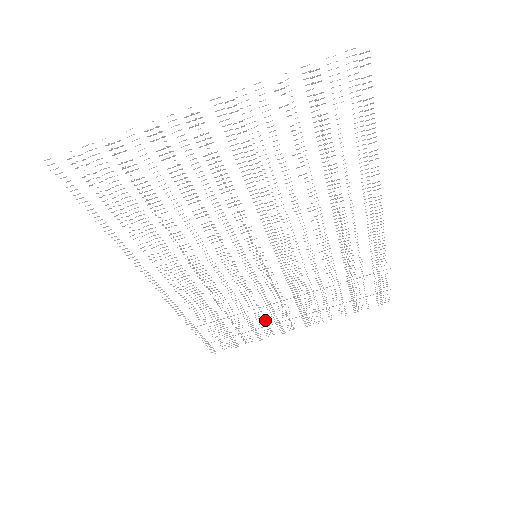
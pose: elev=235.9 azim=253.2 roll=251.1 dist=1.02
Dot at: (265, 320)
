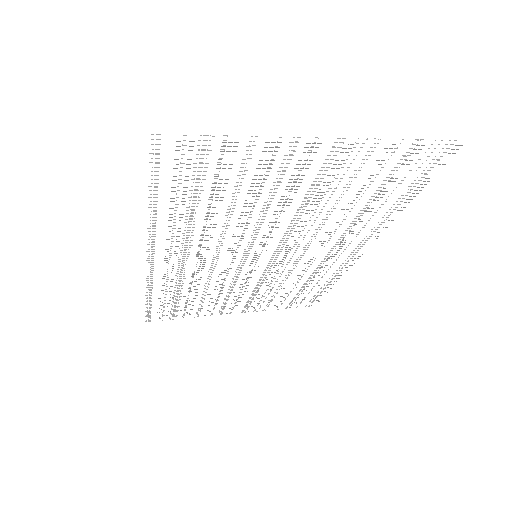
Dot at: (215, 303)
